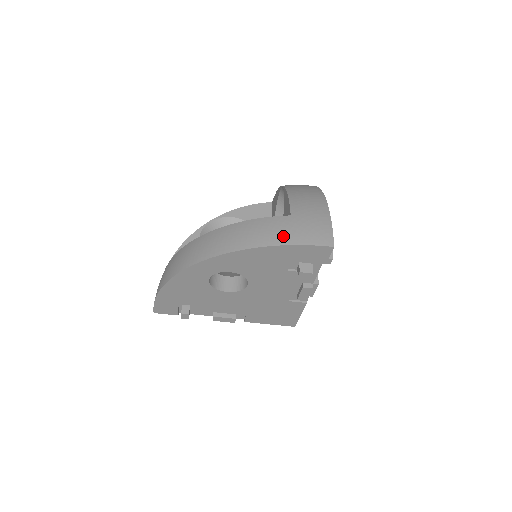
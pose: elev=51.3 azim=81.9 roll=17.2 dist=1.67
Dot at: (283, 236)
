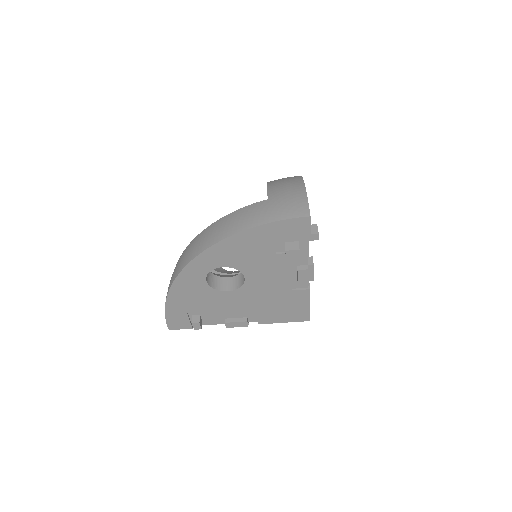
Dot at: (260, 217)
